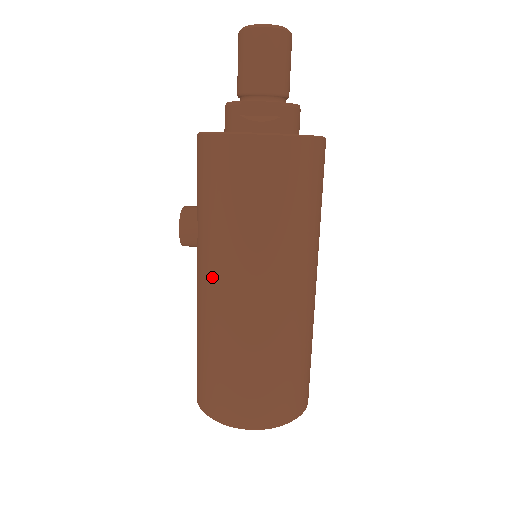
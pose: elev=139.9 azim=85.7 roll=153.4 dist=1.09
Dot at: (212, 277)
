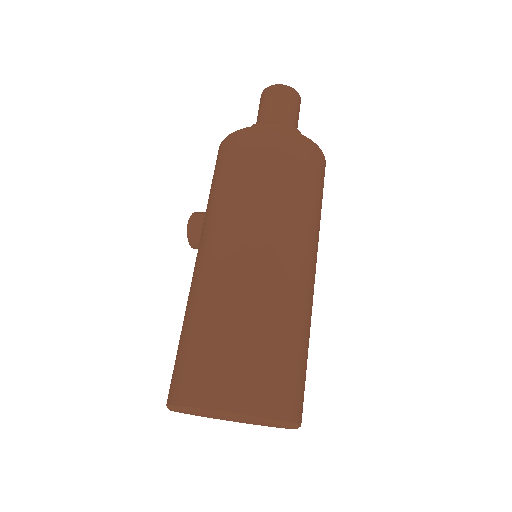
Dot at: (206, 245)
